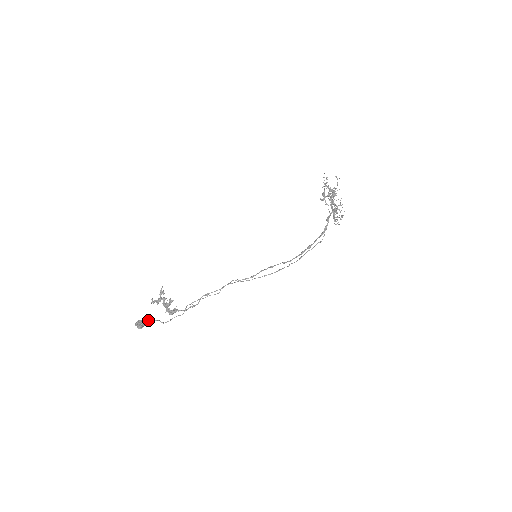
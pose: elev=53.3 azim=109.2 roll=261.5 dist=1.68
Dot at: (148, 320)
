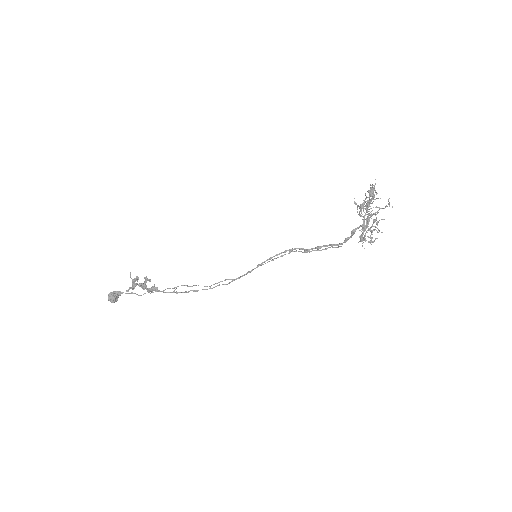
Dot at: (122, 293)
